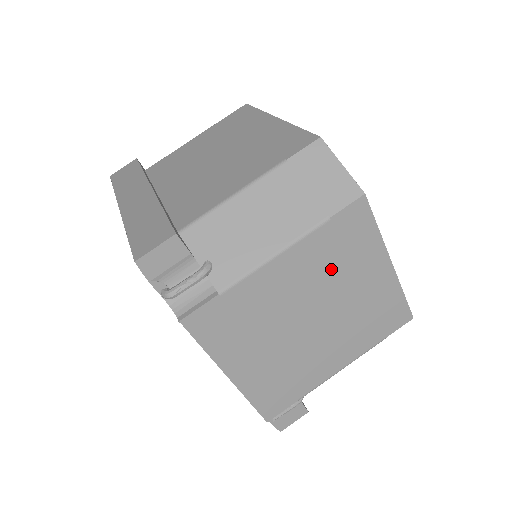
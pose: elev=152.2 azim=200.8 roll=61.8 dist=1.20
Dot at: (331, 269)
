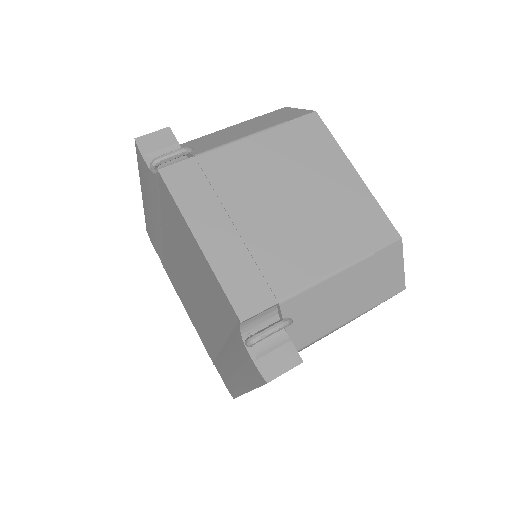
Dot at: (296, 161)
